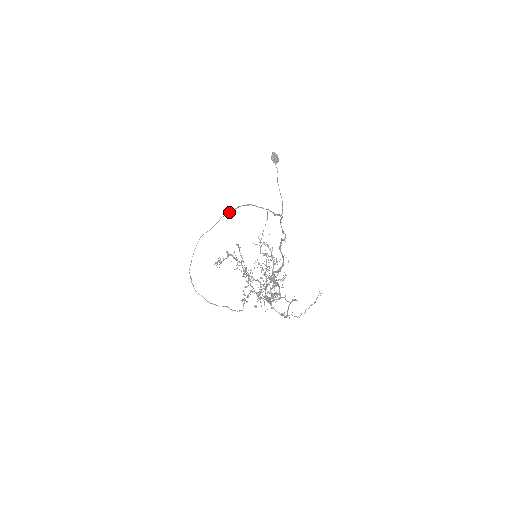
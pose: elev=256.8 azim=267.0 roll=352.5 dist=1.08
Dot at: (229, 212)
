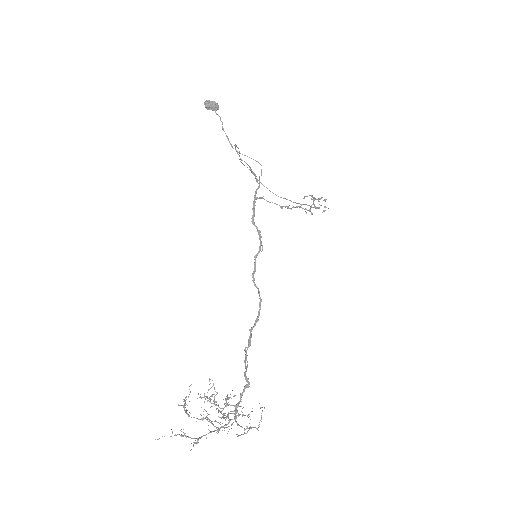
Dot at: occluded
